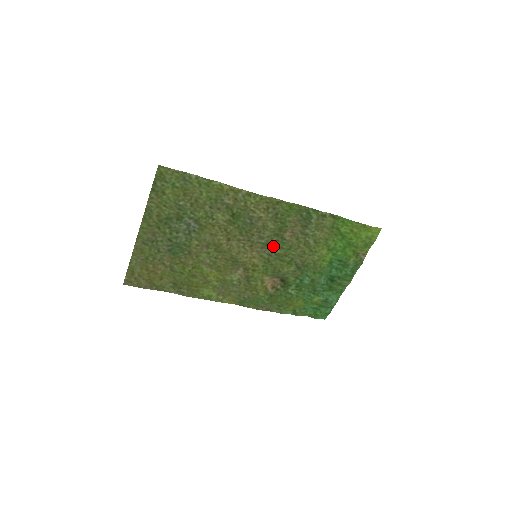
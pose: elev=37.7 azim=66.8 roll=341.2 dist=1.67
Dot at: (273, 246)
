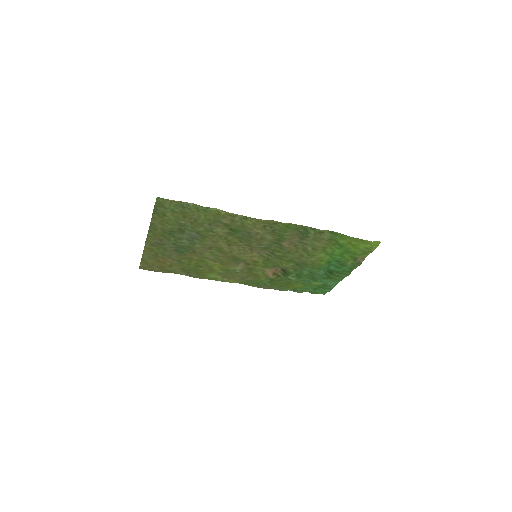
Dot at: (272, 249)
